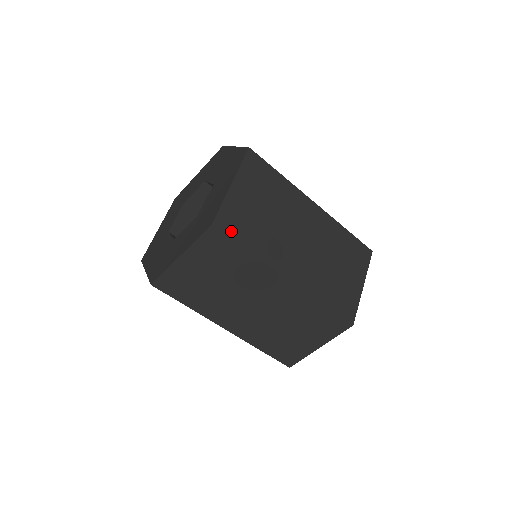
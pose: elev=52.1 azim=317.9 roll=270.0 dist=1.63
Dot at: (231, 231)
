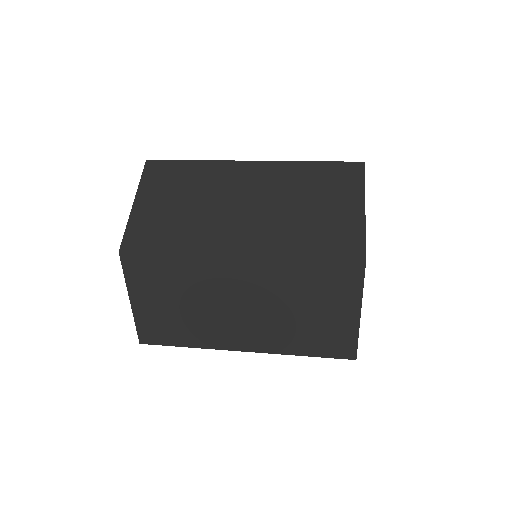
Dot at: (159, 340)
